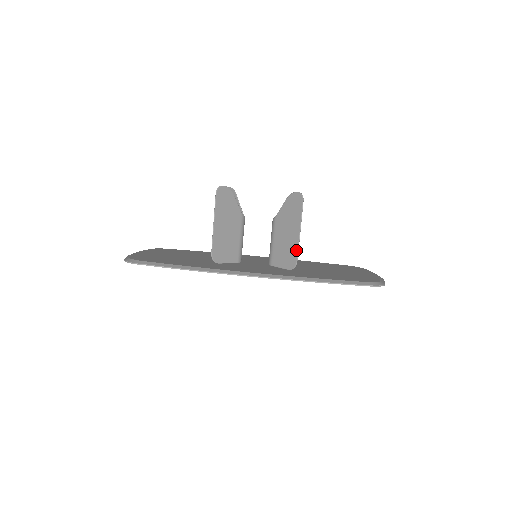
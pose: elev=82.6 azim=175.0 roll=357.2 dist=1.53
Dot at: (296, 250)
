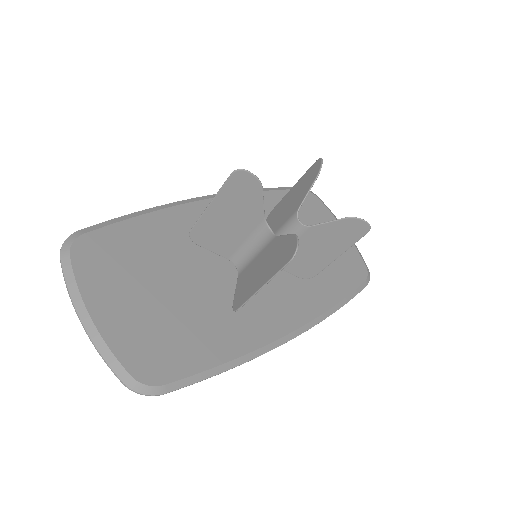
Dot at: (322, 268)
